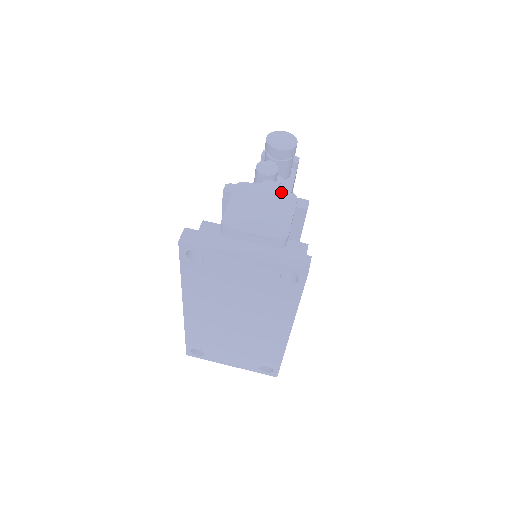
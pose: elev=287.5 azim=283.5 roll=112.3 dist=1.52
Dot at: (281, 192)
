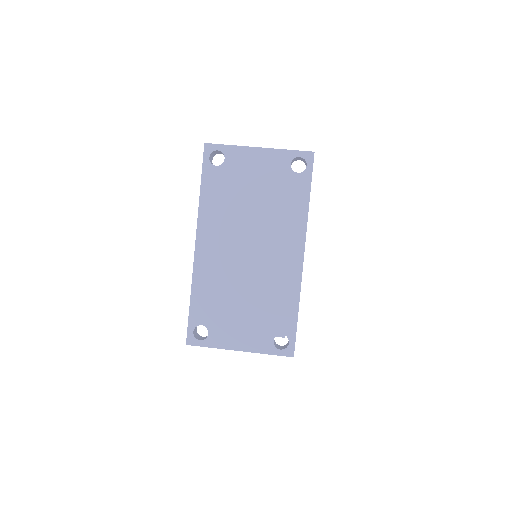
Dot at: occluded
